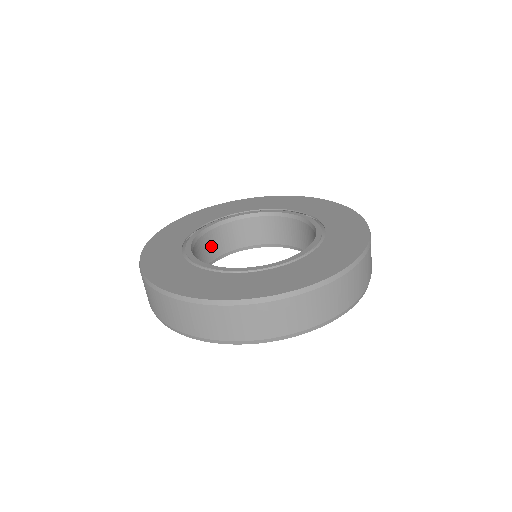
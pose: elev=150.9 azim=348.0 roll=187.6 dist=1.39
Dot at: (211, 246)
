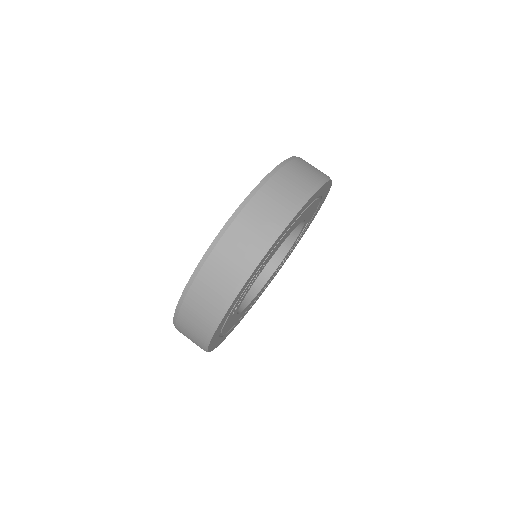
Dot at: occluded
